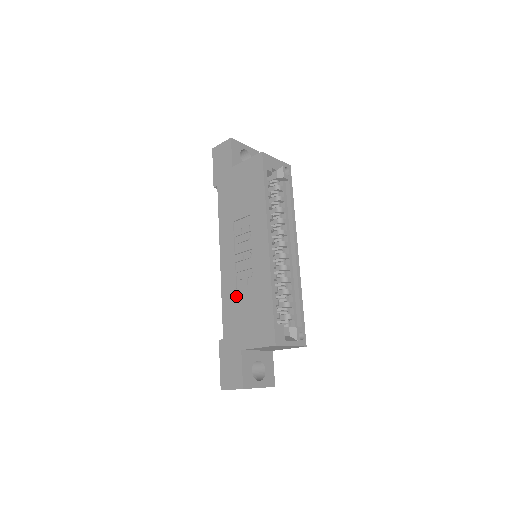
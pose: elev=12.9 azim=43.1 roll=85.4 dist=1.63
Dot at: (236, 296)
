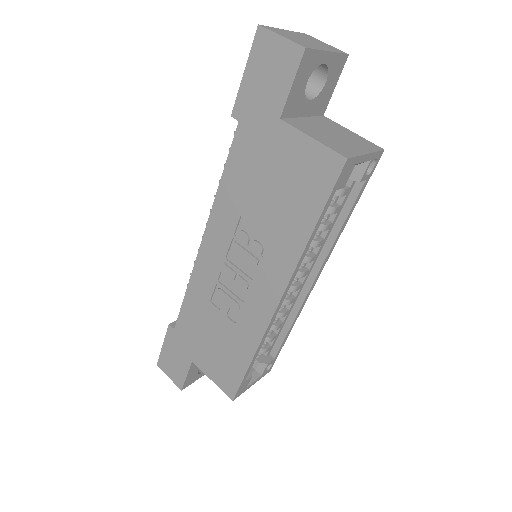
Dot at: (207, 309)
